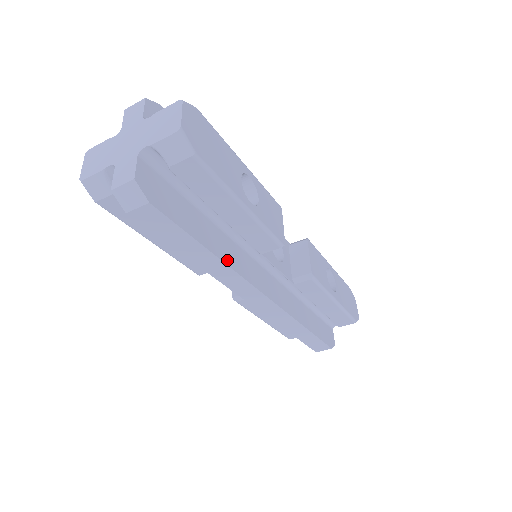
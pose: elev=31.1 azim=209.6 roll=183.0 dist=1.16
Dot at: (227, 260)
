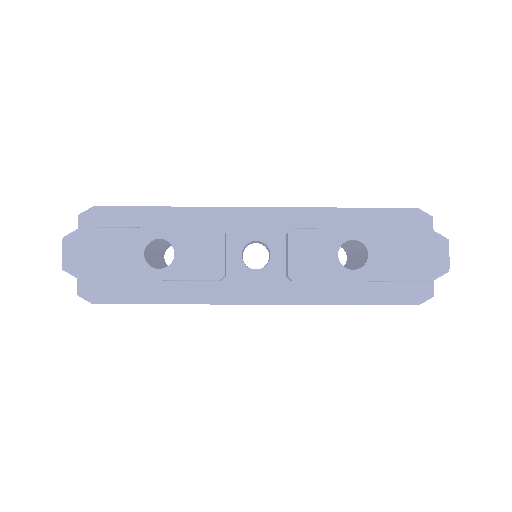
Dot at: (187, 299)
